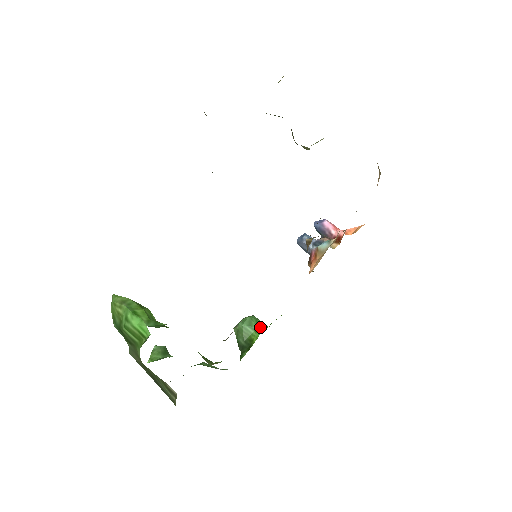
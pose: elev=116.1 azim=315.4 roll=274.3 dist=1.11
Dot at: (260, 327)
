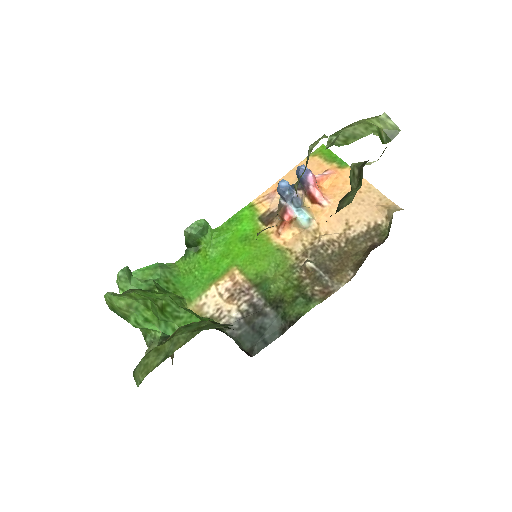
Dot at: (210, 234)
